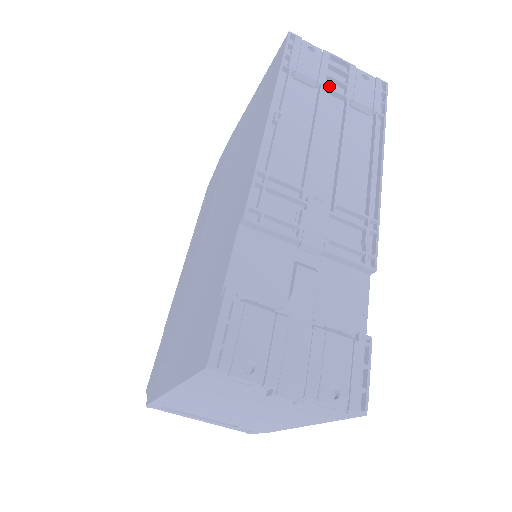
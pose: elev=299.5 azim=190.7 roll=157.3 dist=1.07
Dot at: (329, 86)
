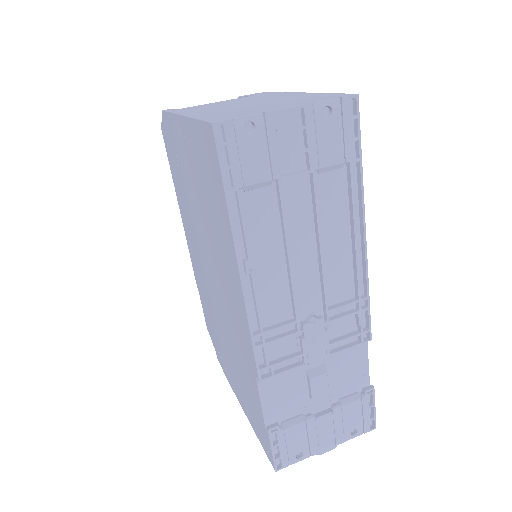
Dot at: (286, 163)
